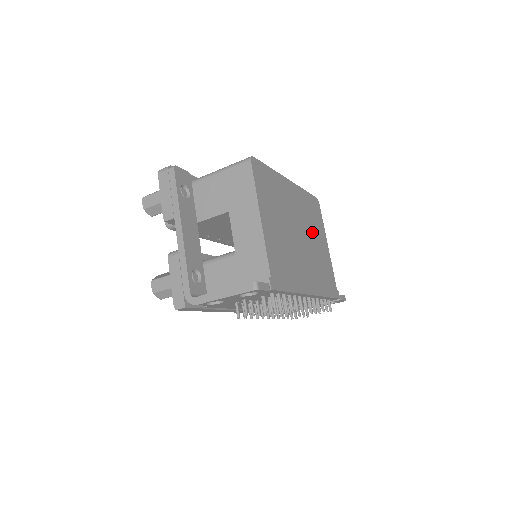
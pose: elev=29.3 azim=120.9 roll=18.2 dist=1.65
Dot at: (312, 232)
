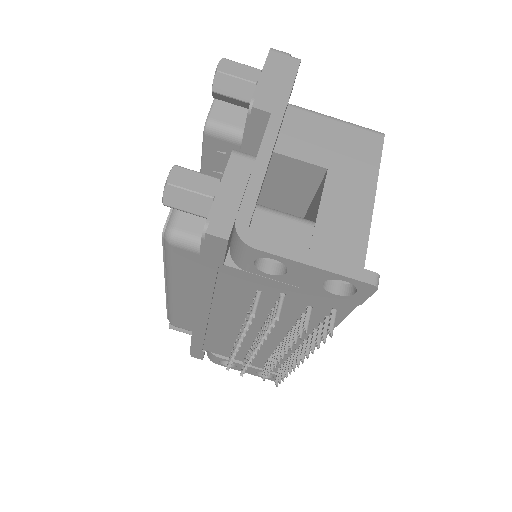
Dot at: occluded
